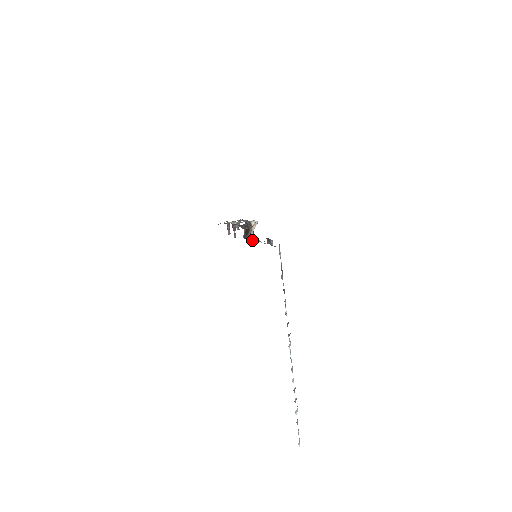
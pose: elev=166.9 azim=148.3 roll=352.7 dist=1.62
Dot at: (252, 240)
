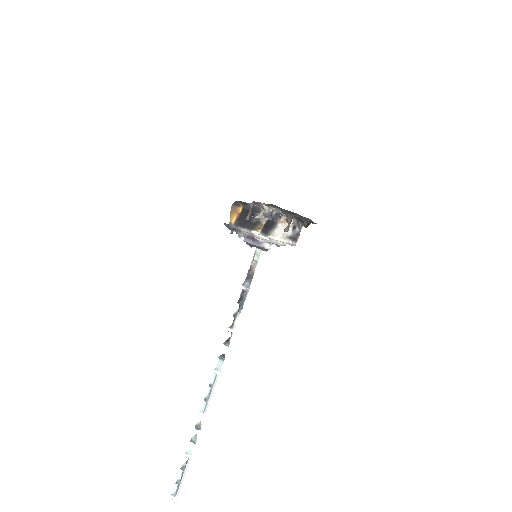
Dot at: (283, 239)
